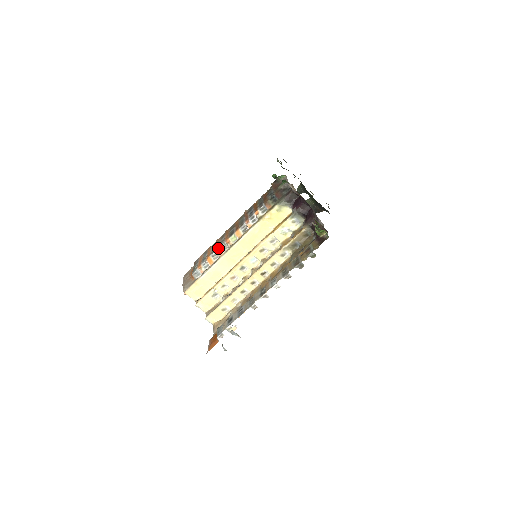
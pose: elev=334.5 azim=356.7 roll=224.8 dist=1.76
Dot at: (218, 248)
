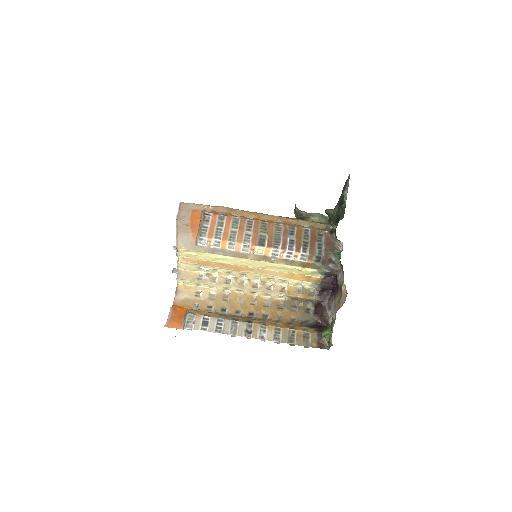
Dot at: (240, 243)
